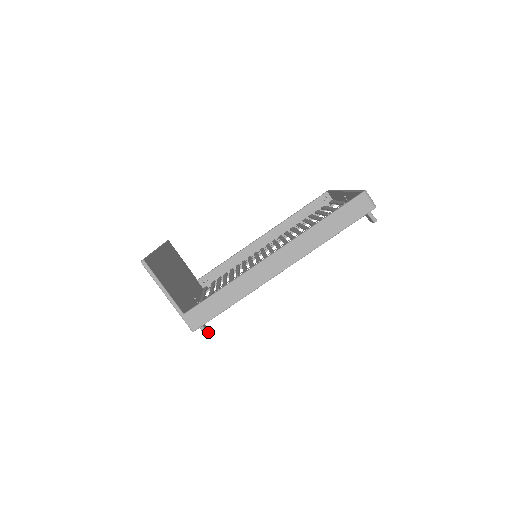
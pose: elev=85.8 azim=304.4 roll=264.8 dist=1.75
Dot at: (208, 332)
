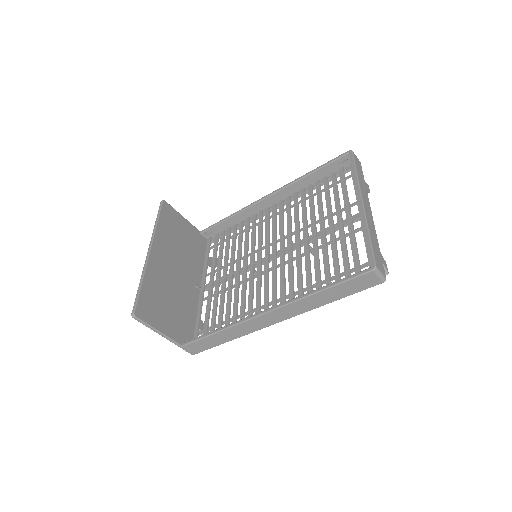
Dot at: occluded
